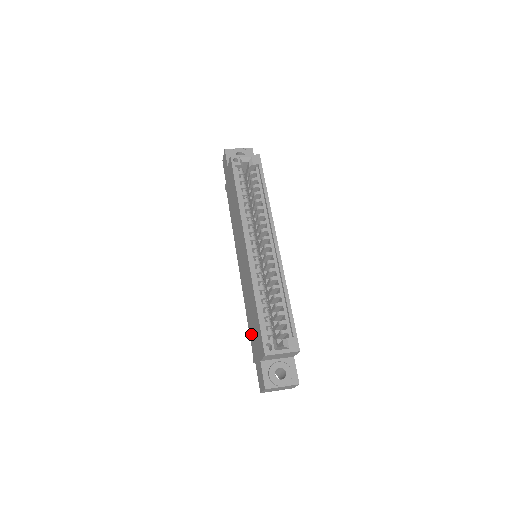
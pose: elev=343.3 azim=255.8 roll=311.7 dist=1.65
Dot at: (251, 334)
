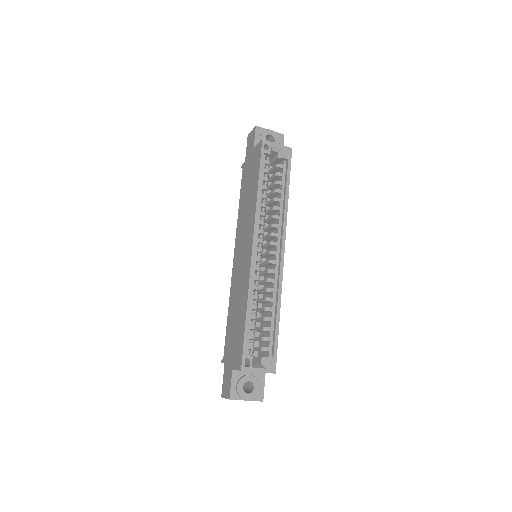
Dot at: (228, 335)
